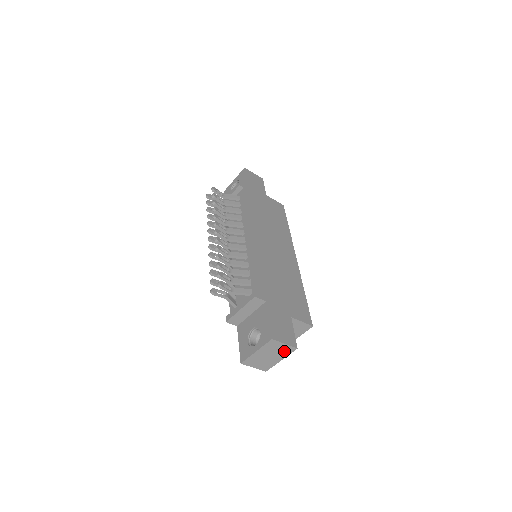
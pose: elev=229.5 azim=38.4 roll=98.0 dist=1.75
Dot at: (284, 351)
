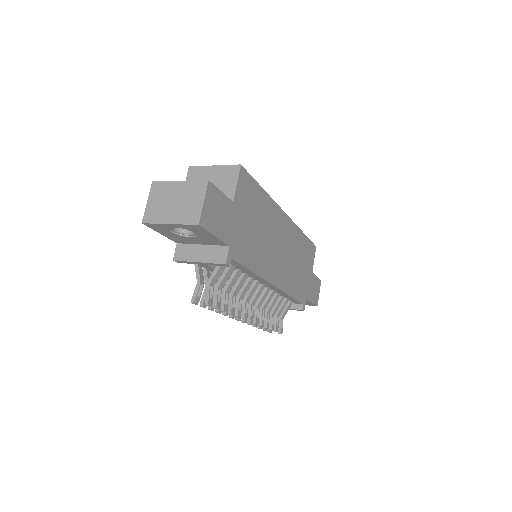
Dot at: occluded
